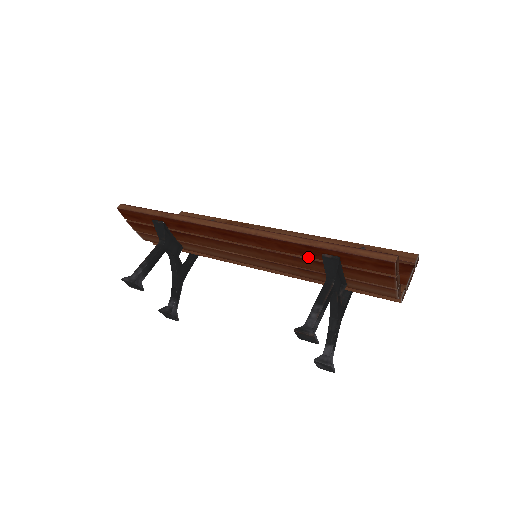
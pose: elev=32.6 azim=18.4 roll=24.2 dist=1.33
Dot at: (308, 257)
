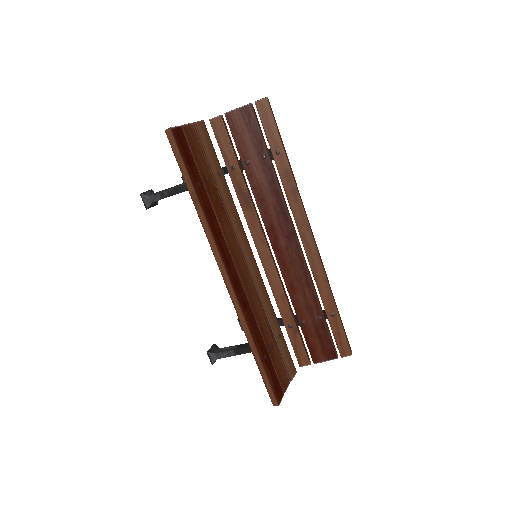
Dot at: occluded
